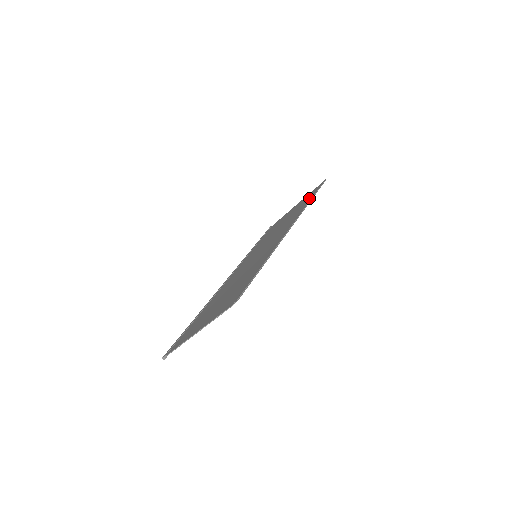
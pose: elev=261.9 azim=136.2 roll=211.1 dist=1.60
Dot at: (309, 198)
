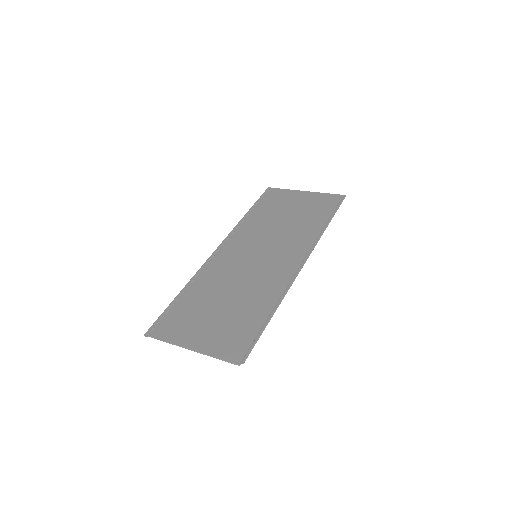
Dot at: (325, 215)
